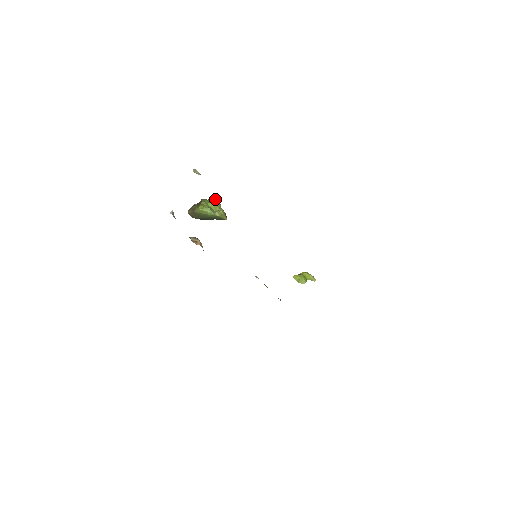
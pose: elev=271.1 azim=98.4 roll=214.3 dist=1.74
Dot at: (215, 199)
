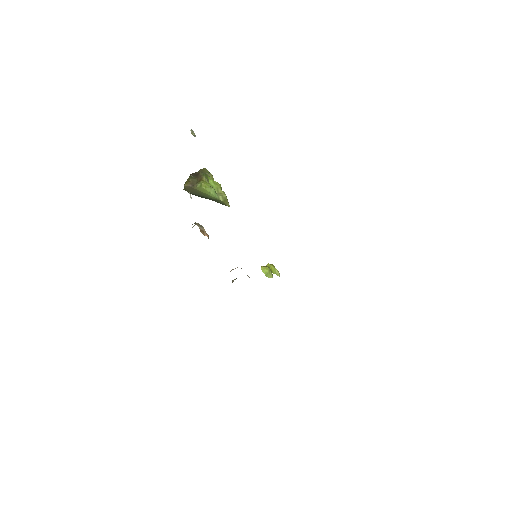
Dot at: (209, 172)
